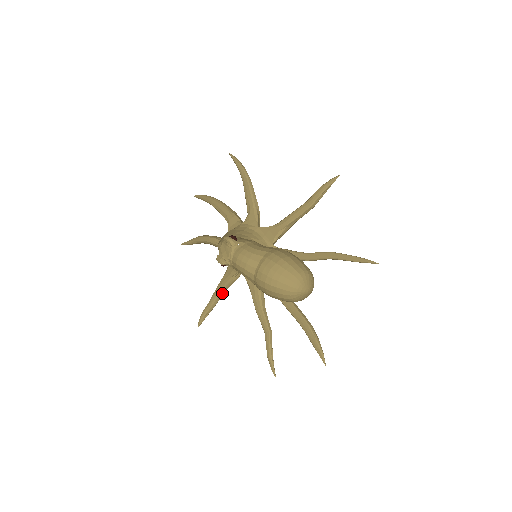
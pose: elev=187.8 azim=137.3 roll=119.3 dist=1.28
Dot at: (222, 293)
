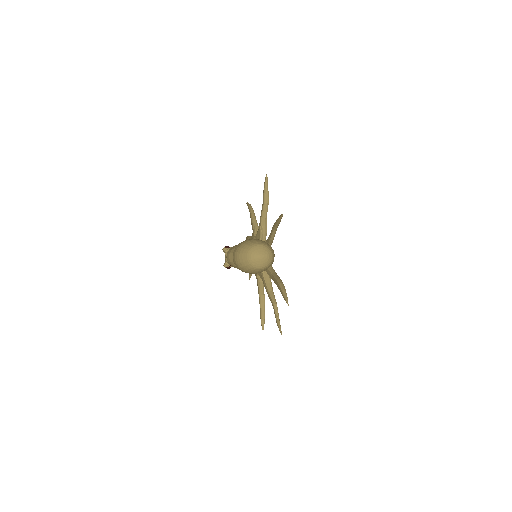
Dot at: (262, 297)
